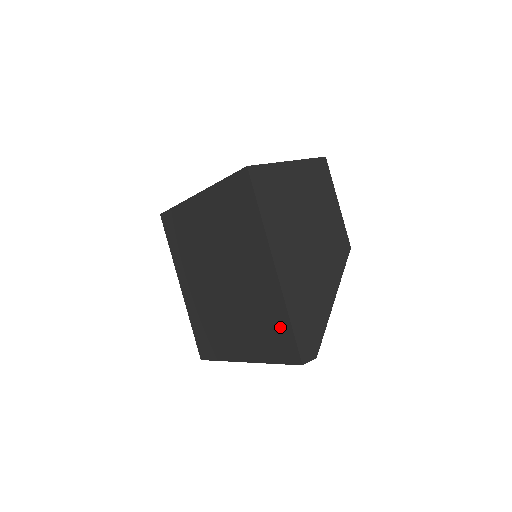
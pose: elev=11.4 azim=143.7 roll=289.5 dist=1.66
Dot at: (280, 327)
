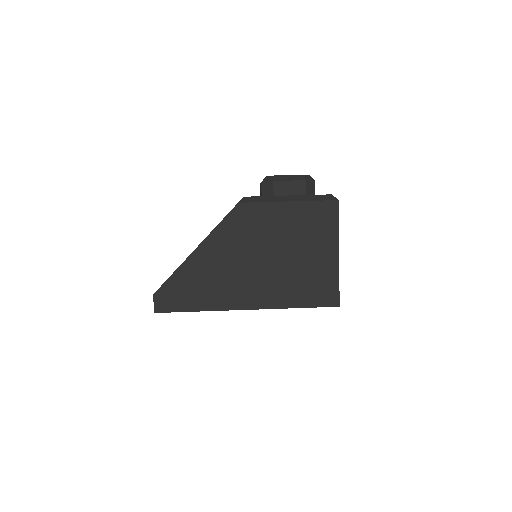
Dot at: occluded
